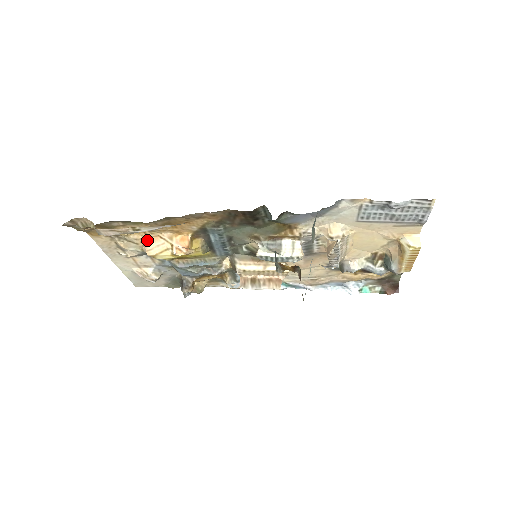
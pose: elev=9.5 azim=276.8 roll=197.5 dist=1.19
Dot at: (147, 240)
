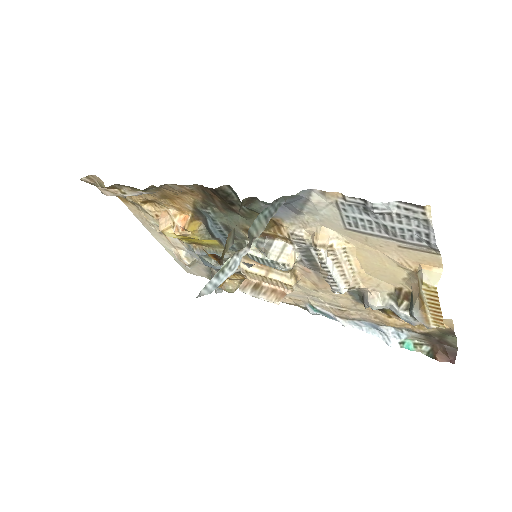
Dot at: (160, 214)
